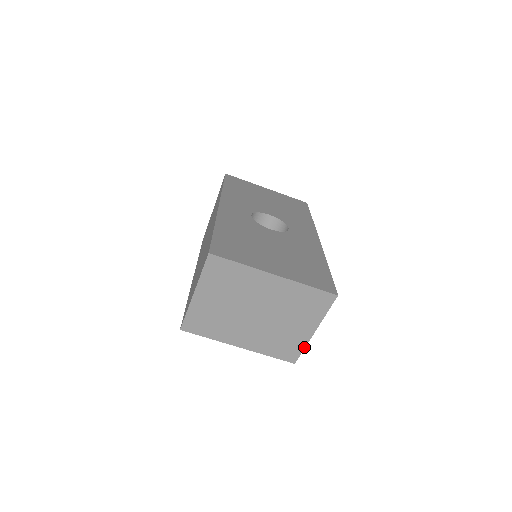
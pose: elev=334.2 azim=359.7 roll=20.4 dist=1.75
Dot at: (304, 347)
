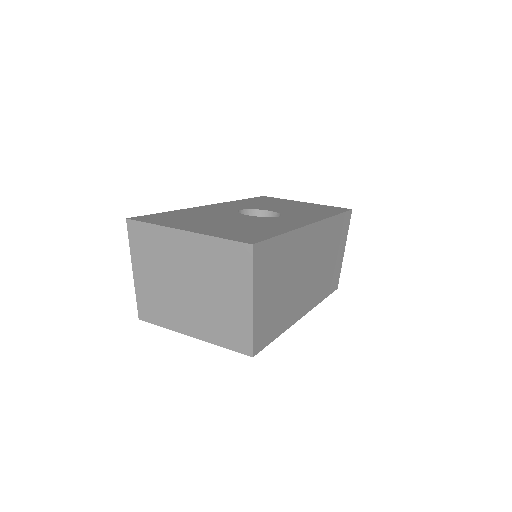
Dot at: (252, 330)
